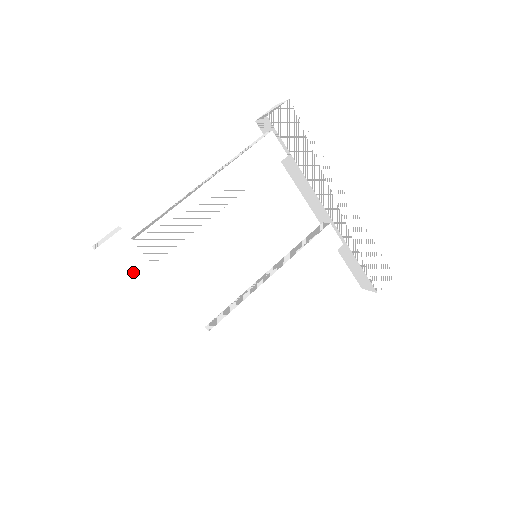
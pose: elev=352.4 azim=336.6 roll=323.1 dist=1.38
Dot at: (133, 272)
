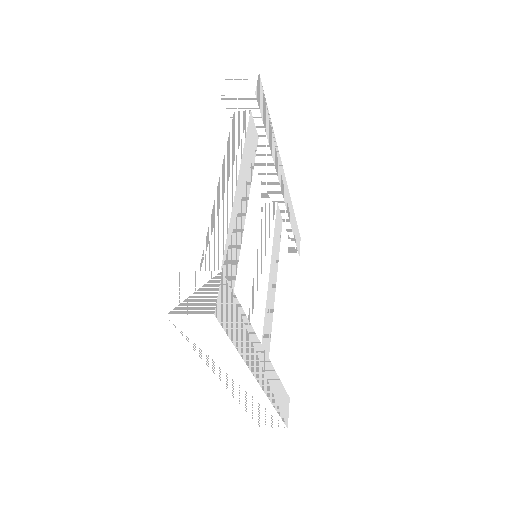
Dot at: (234, 324)
